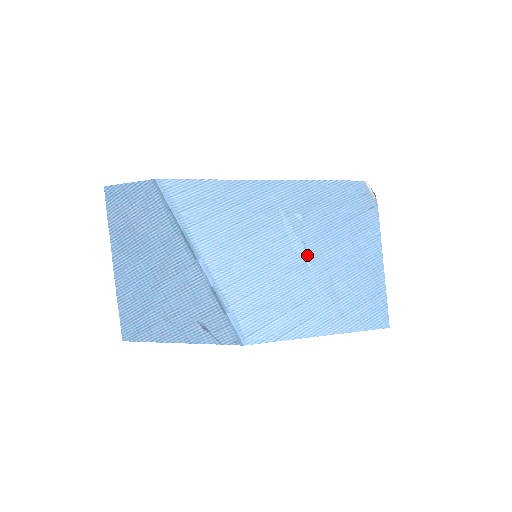
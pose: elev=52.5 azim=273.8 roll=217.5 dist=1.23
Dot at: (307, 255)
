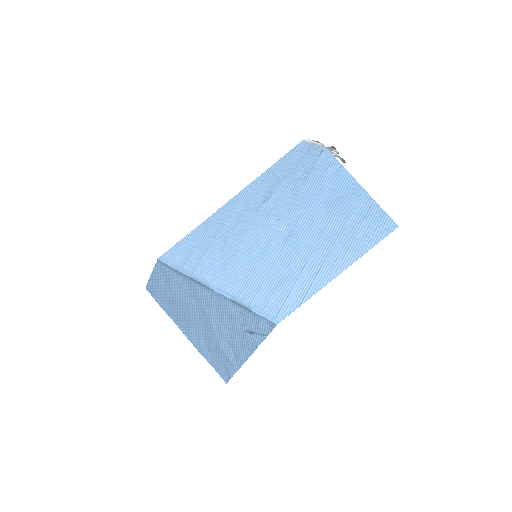
Dot at: (289, 226)
